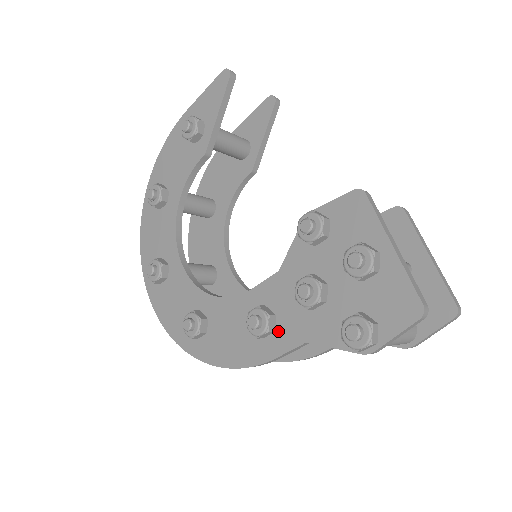
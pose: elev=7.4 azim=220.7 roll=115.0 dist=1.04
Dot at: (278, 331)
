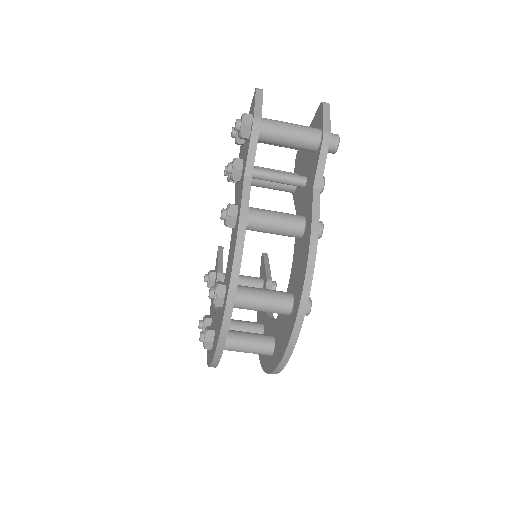
Dot at: (239, 202)
